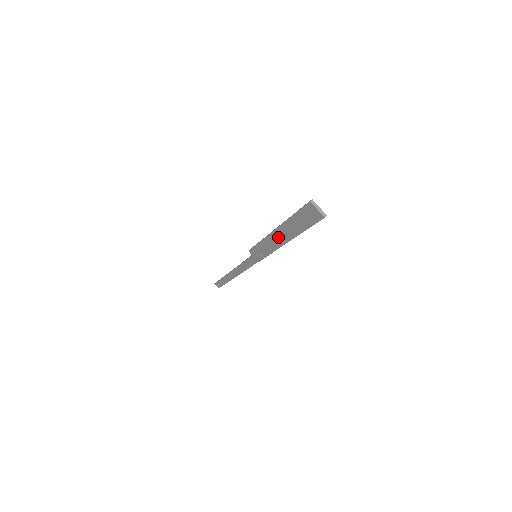
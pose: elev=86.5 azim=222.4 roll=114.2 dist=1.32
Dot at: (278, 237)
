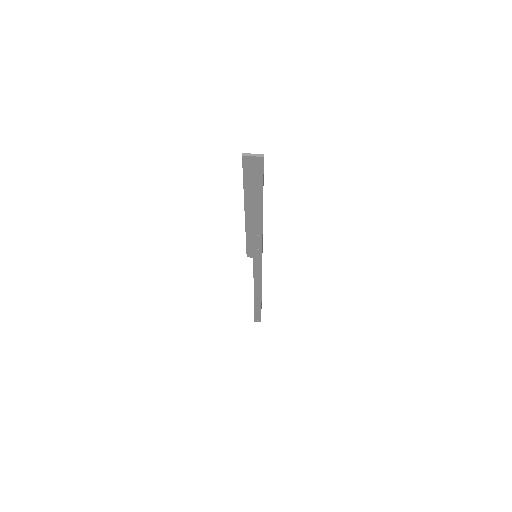
Dot at: (253, 217)
